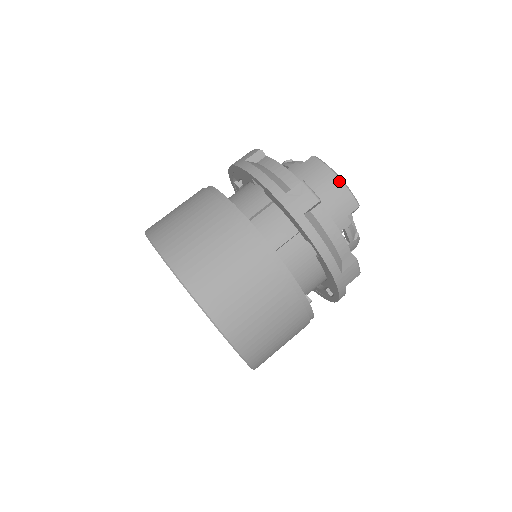
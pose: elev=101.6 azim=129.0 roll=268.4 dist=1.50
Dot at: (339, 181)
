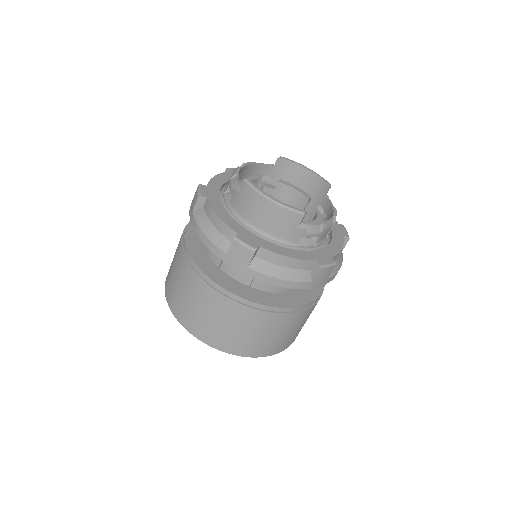
Dot at: (273, 205)
